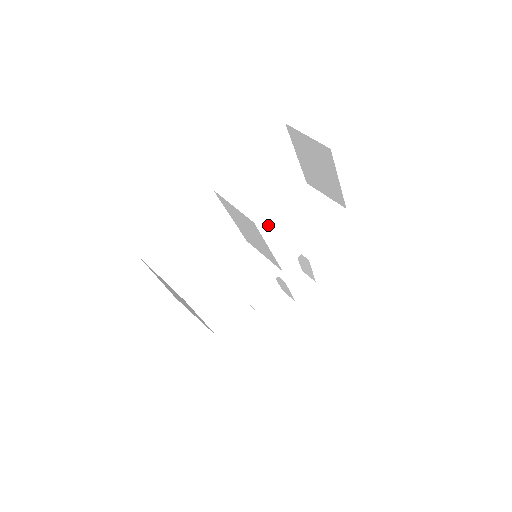
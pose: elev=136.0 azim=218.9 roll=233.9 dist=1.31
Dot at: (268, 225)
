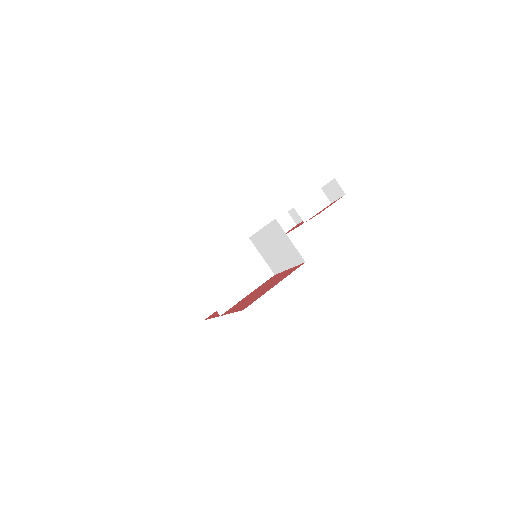
Dot at: (258, 236)
